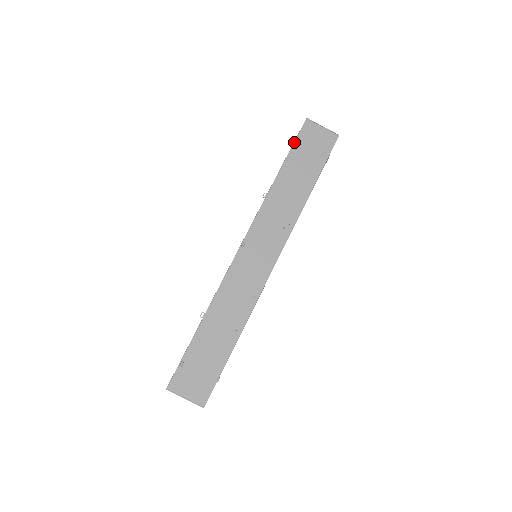
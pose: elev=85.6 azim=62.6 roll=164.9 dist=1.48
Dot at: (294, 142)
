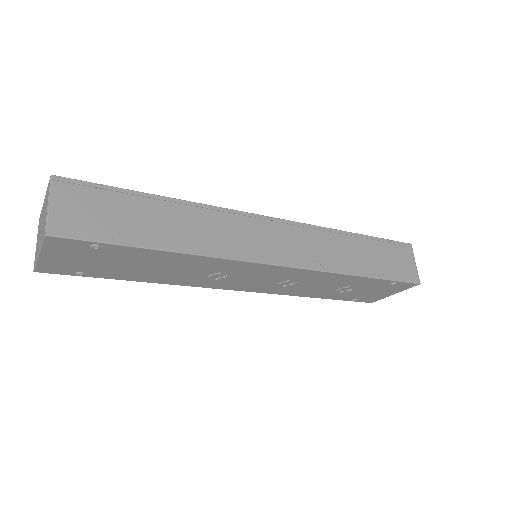
Dot at: (388, 239)
